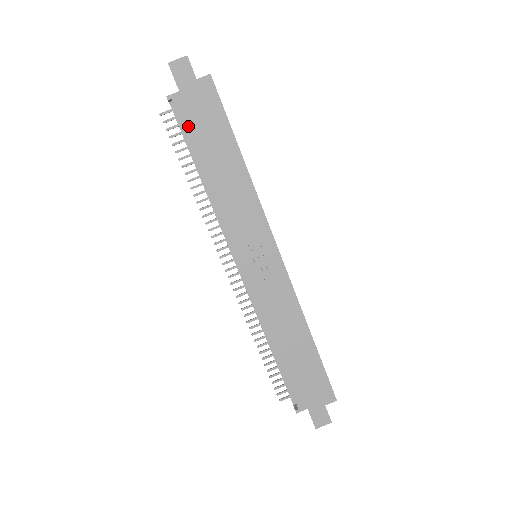
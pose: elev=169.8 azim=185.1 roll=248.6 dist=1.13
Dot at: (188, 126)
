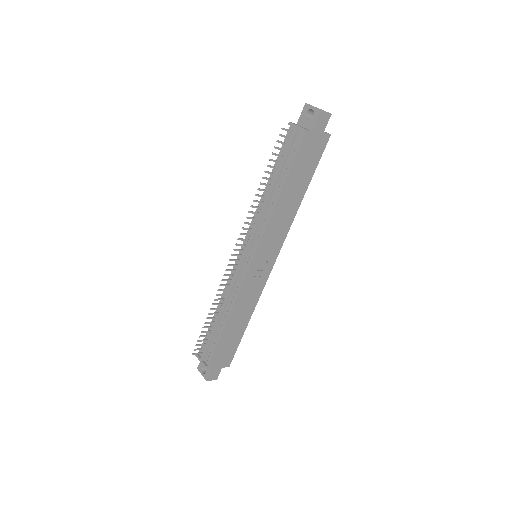
Dot at: (299, 156)
